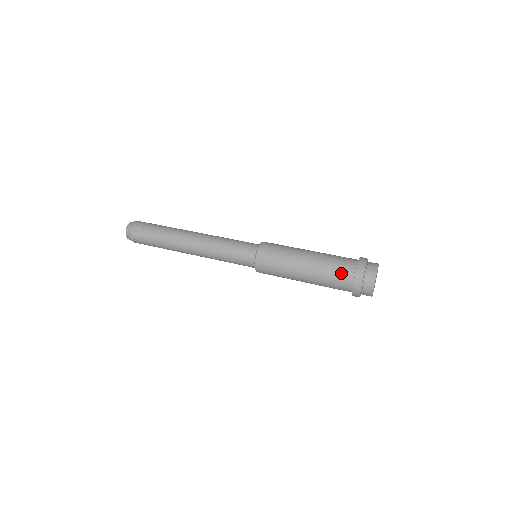
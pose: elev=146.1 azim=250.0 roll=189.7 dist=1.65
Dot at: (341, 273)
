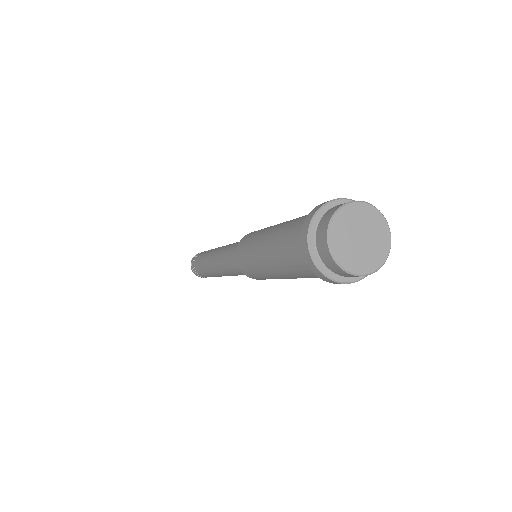
Dot at: (293, 241)
